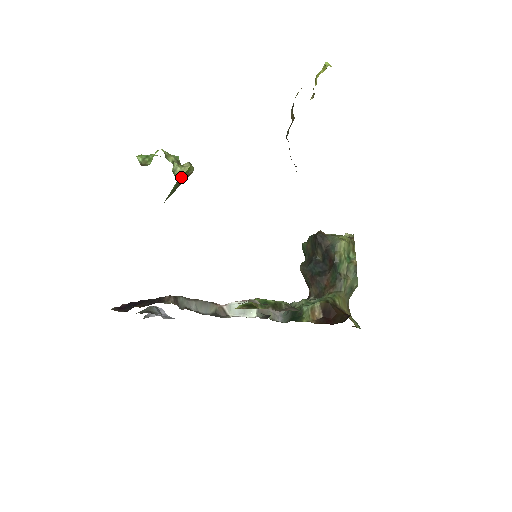
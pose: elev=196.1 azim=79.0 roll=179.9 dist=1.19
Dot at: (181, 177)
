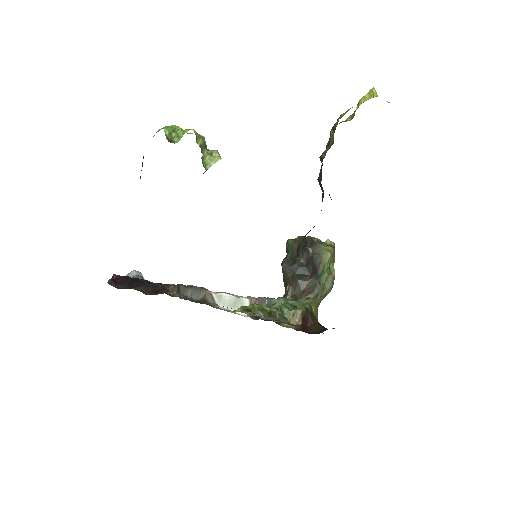
Dot at: (209, 167)
